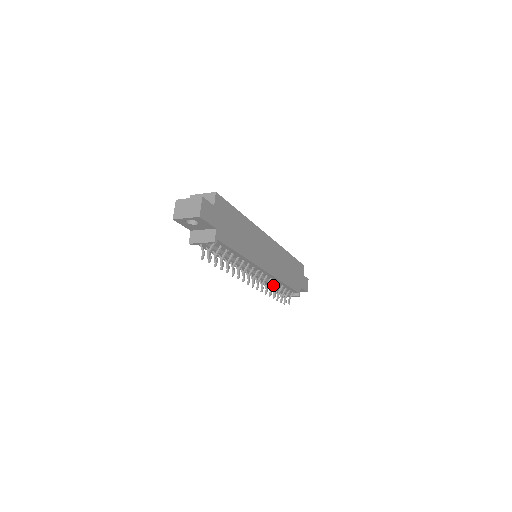
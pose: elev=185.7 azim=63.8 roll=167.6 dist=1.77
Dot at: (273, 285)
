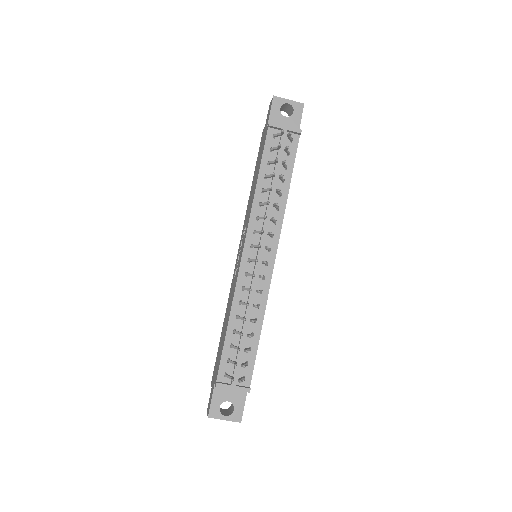
Dot at: (257, 306)
